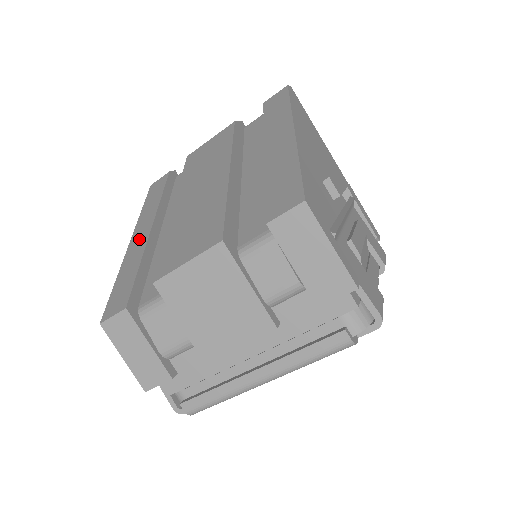
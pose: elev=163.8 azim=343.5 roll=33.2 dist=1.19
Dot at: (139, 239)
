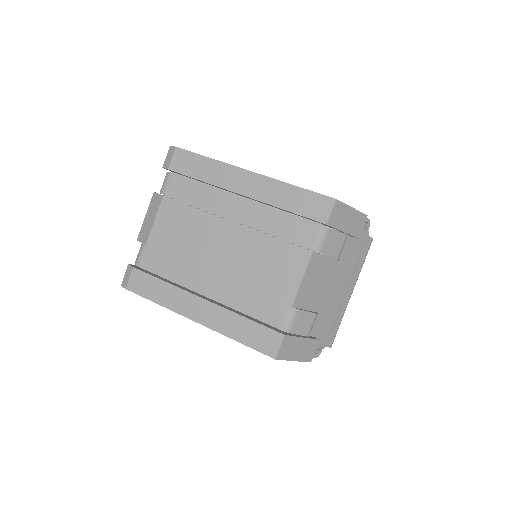
Dot at: (207, 313)
